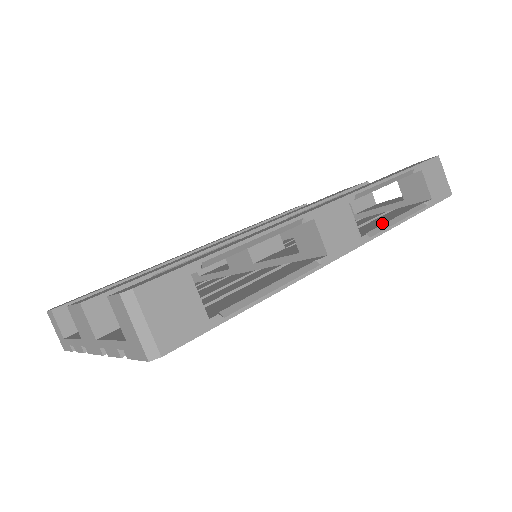
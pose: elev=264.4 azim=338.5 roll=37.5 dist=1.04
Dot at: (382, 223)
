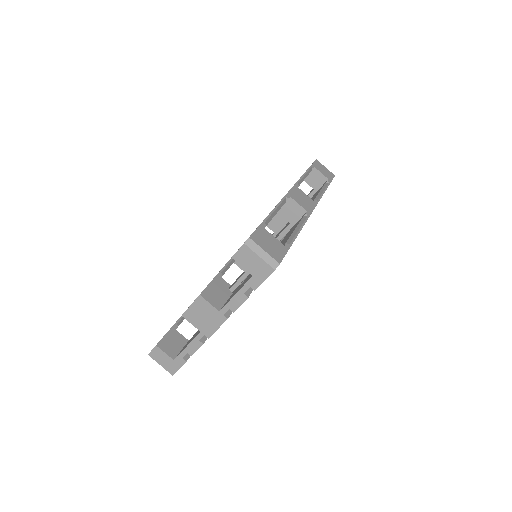
Dot at: occluded
